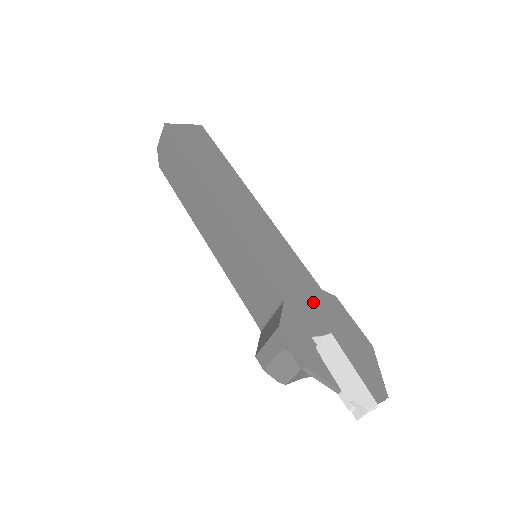
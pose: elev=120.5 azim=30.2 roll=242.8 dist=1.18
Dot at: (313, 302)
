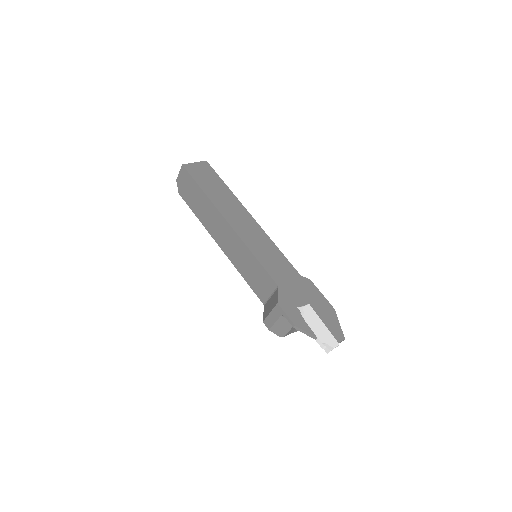
Dot at: (296, 285)
